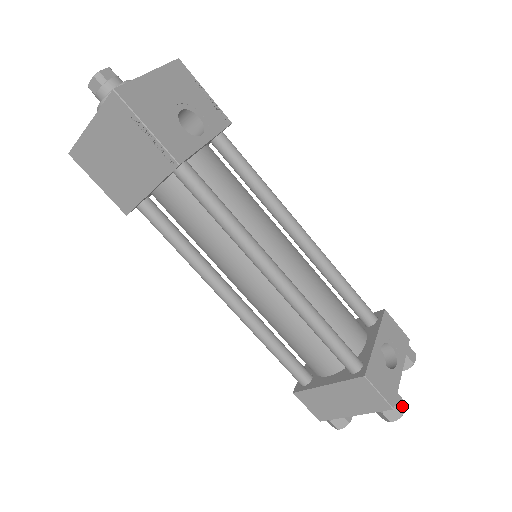
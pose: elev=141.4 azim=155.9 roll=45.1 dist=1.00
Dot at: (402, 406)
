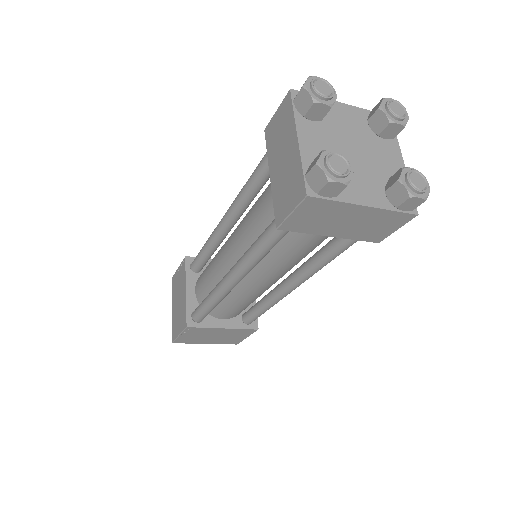
Dot at: occluded
